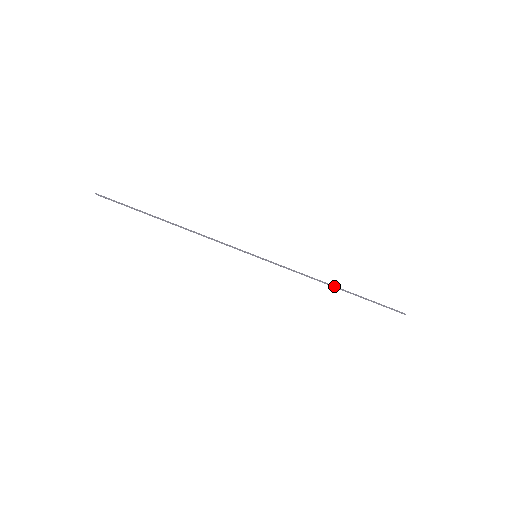
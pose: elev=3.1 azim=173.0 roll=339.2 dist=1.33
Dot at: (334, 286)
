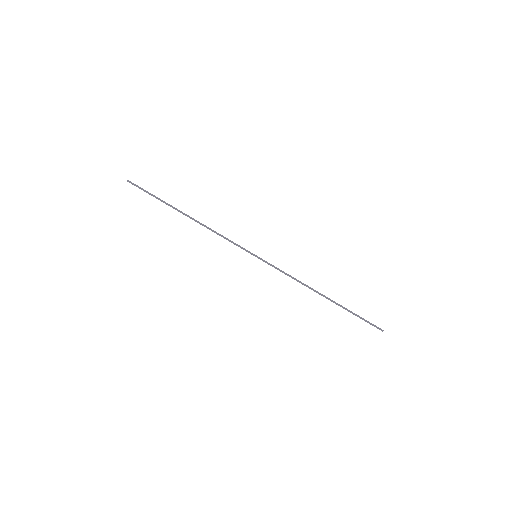
Dot at: (322, 294)
